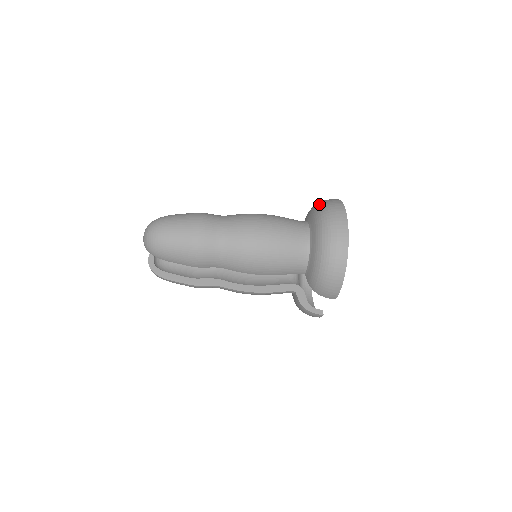
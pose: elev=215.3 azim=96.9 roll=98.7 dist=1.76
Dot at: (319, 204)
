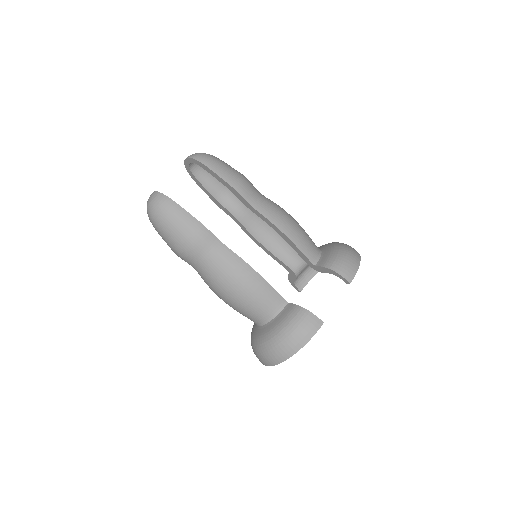
Dot at: occluded
